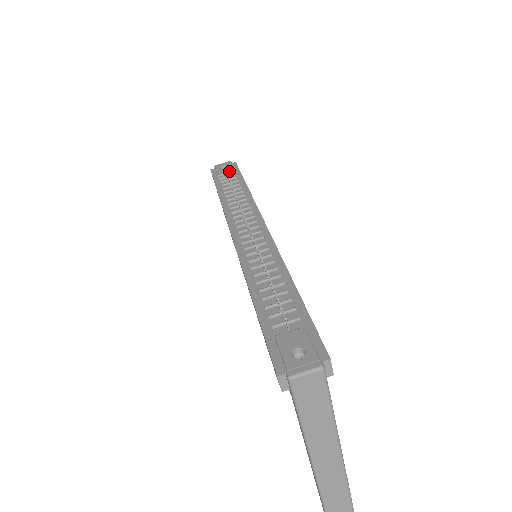
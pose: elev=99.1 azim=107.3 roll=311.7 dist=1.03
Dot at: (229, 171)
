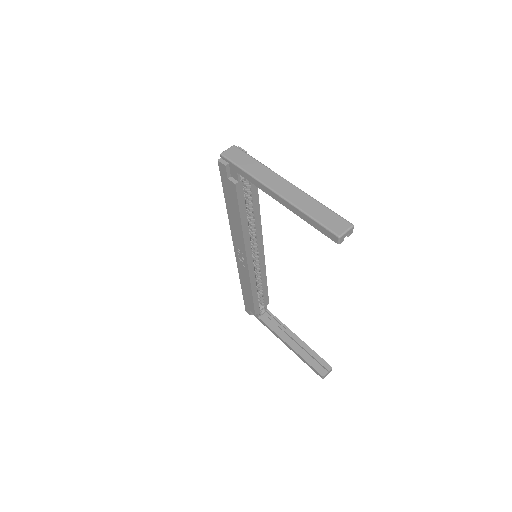
Dot at: occluded
